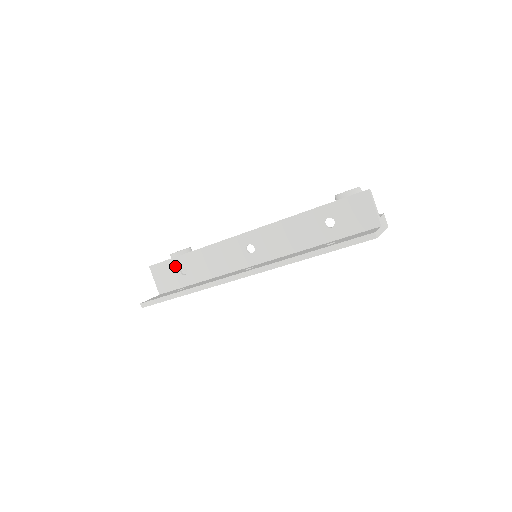
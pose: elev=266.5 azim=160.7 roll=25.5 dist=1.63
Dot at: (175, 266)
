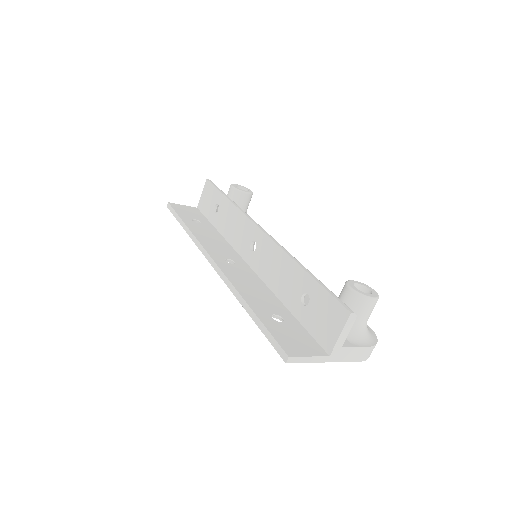
Dot at: (216, 198)
